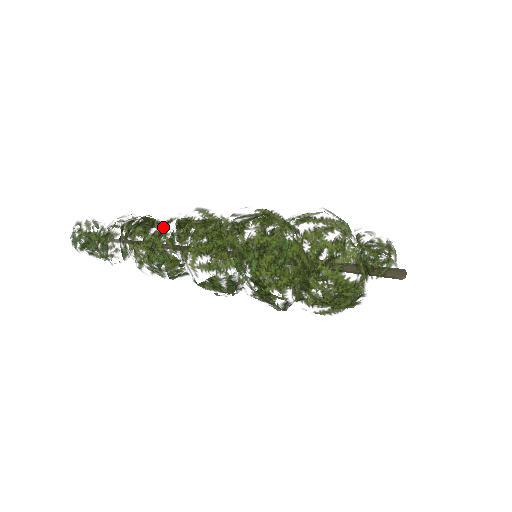
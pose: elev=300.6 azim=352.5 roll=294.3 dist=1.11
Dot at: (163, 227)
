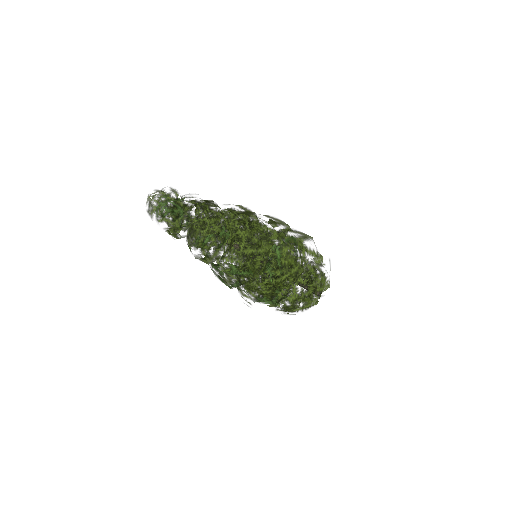
Dot at: (223, 209)
